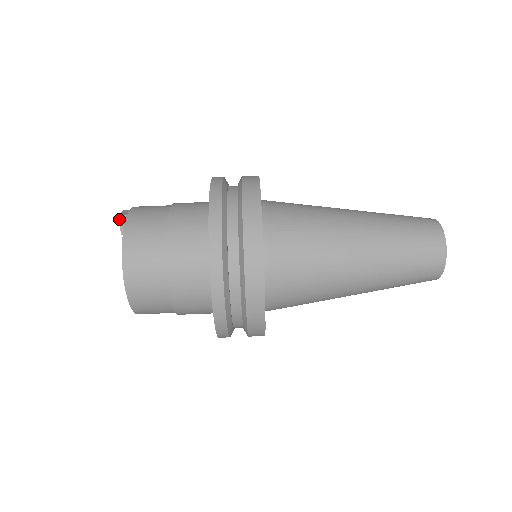
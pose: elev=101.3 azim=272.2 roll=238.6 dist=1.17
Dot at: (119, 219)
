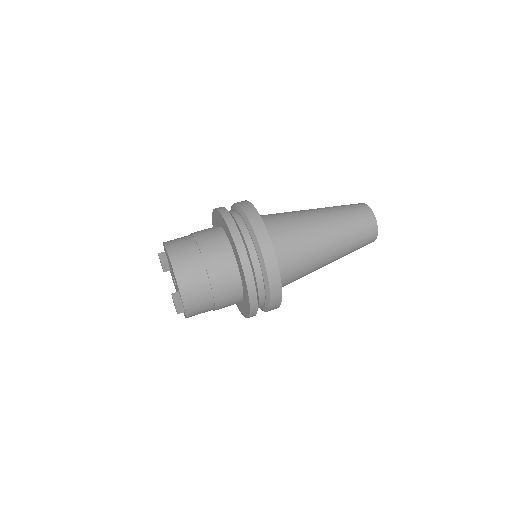
Dot at: (159, 255)
